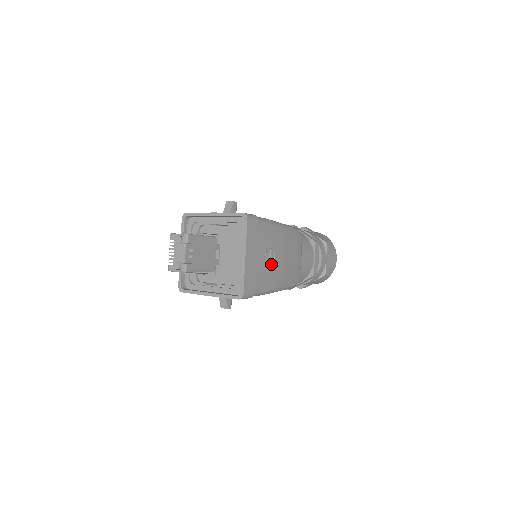
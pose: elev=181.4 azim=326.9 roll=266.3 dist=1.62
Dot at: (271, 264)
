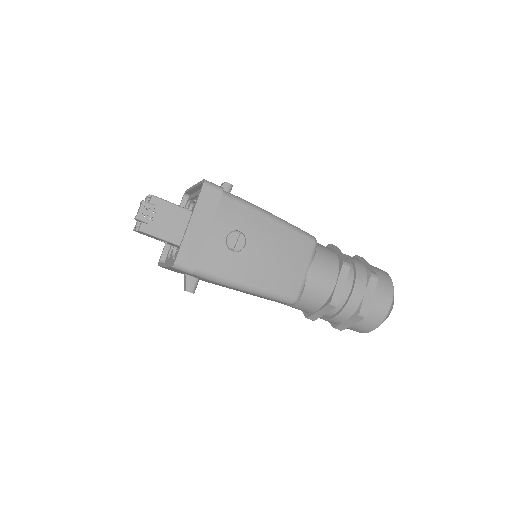
Dot at: (237, 250)
